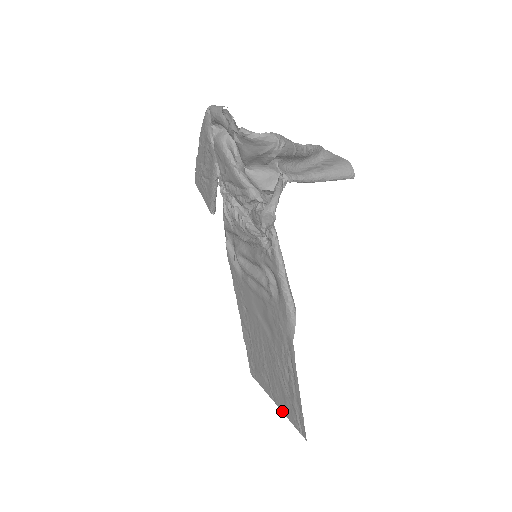
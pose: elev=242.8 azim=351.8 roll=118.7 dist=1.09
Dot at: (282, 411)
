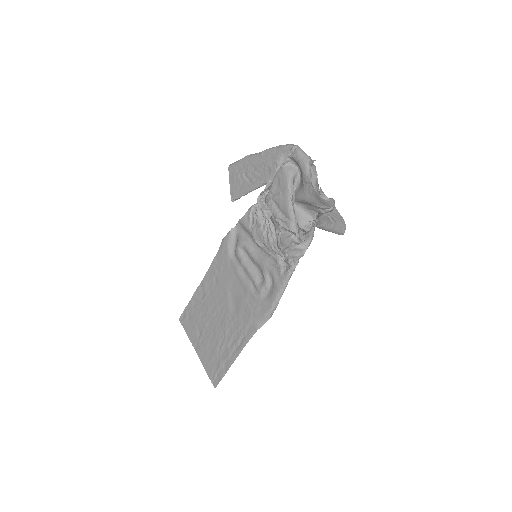
Dot at: (200, 359)
